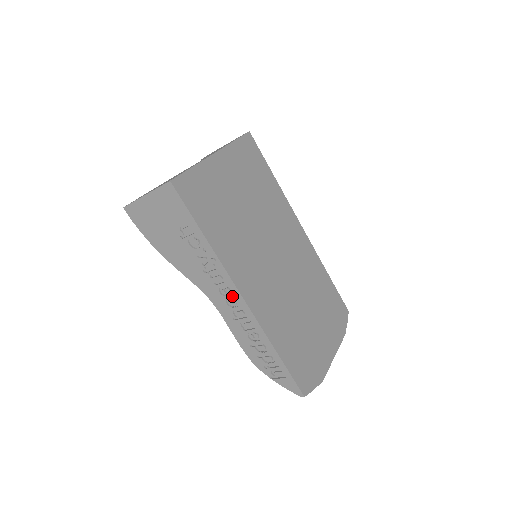
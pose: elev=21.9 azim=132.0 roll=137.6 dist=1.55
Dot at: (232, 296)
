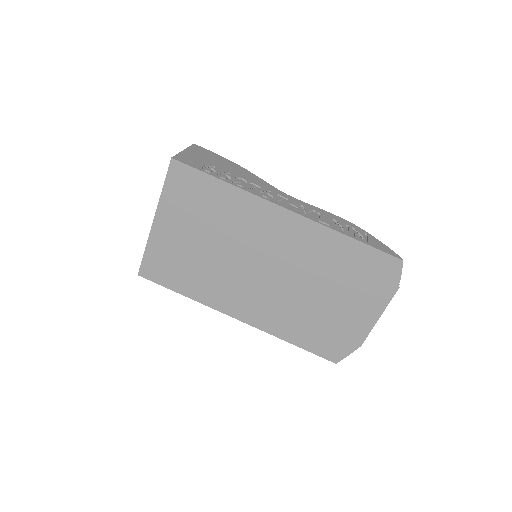
Dot at: occluded
